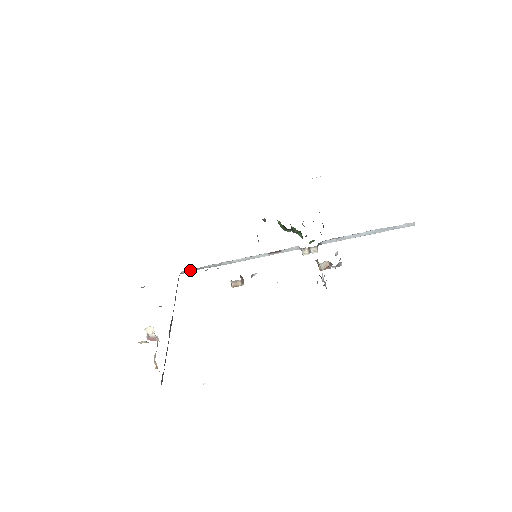
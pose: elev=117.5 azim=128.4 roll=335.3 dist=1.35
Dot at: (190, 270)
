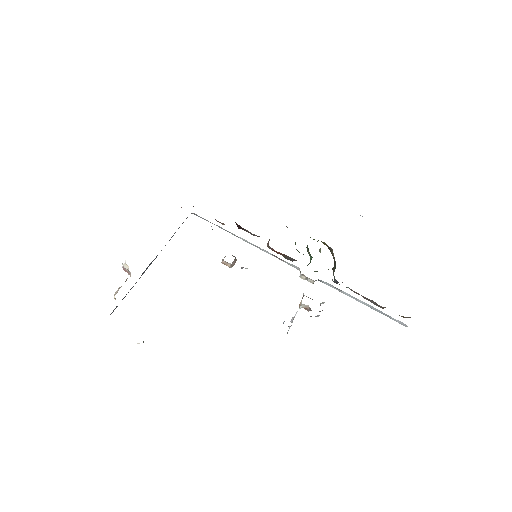
Dot at: (201, 217)
